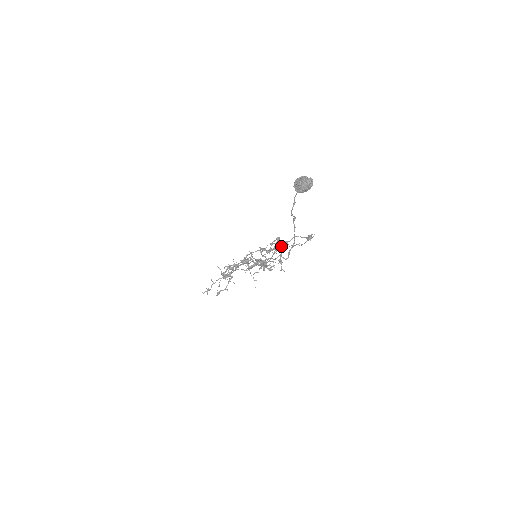
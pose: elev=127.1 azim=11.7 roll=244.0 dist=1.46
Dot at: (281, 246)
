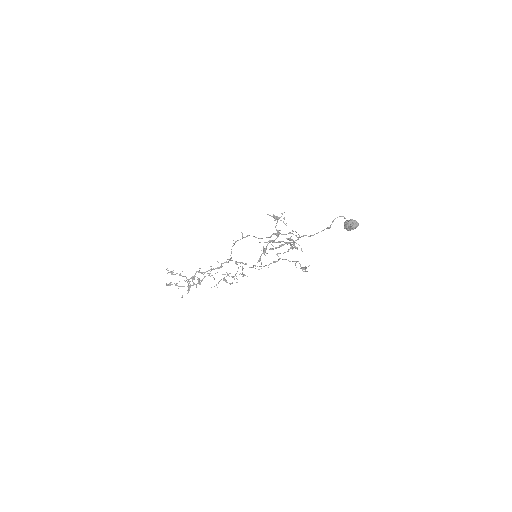
Dot at: (295, 242)
